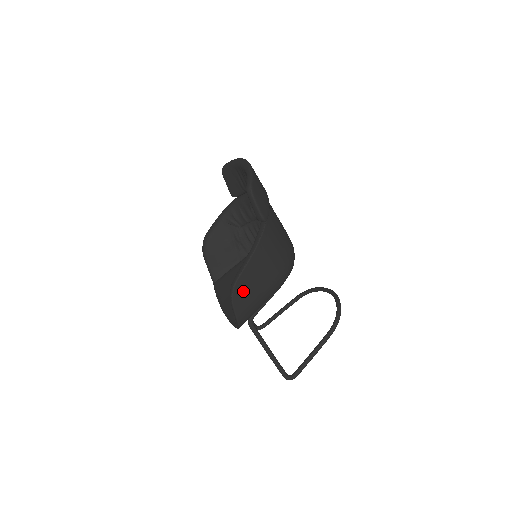
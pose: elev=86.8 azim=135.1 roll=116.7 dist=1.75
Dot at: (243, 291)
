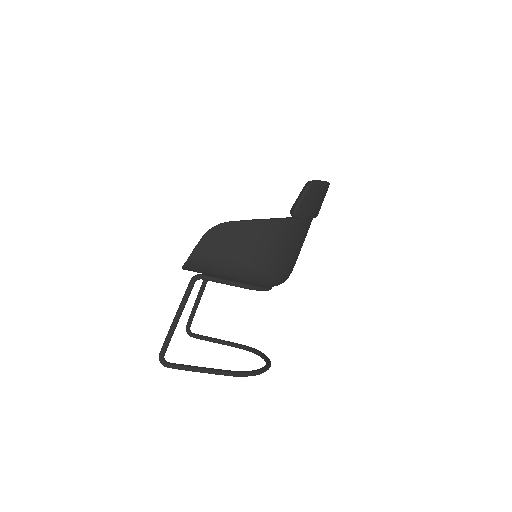
Dot at: (221, 237)
